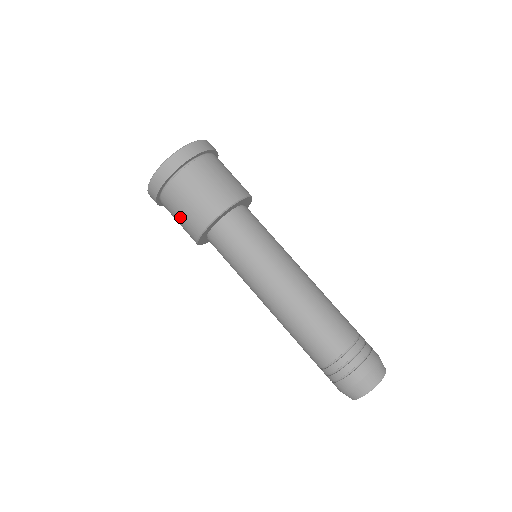
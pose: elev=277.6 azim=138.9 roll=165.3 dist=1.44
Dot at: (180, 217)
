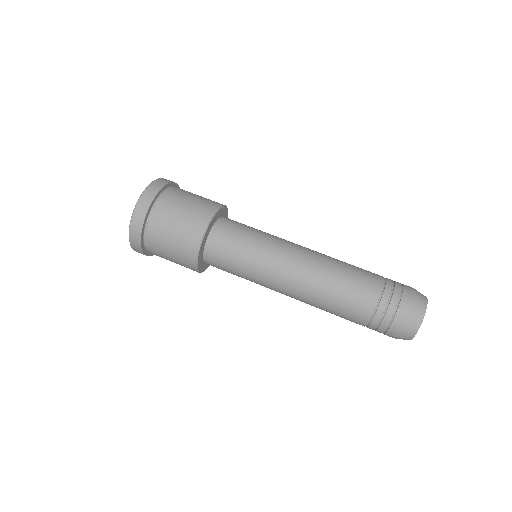
Dot at: (172, 261)
